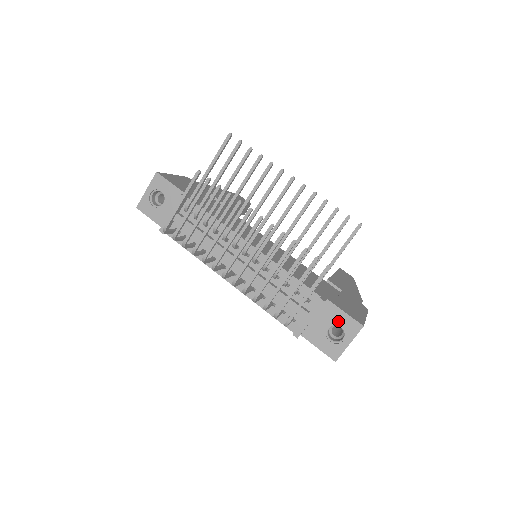
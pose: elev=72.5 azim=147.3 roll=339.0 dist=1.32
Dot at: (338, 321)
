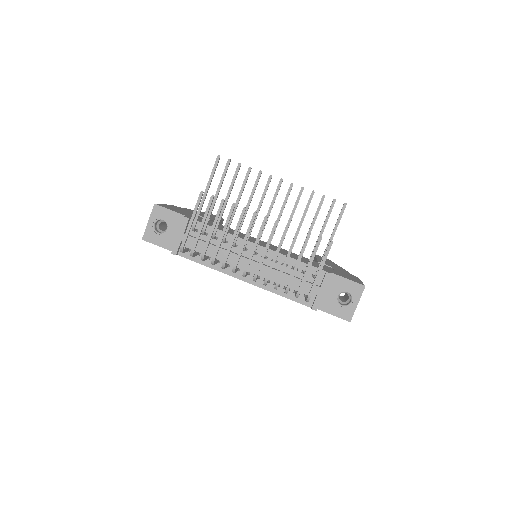
Dot at: (344, 288)
